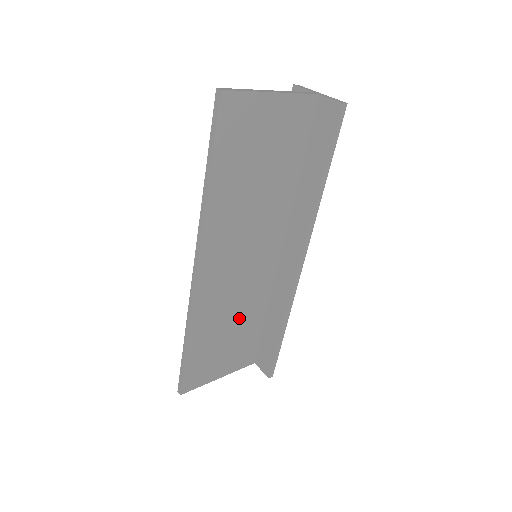
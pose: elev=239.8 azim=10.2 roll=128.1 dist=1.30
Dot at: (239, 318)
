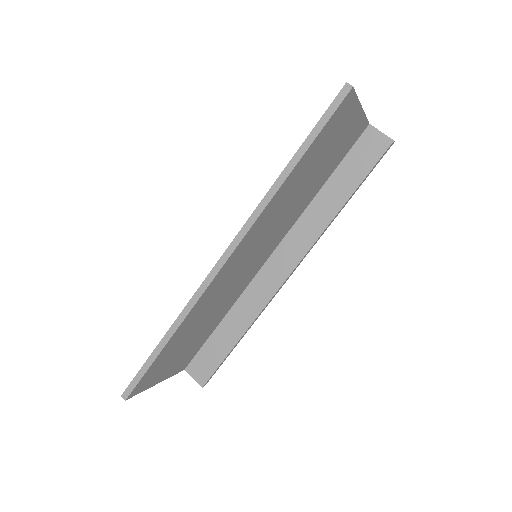
Dot at: (210, 318)
